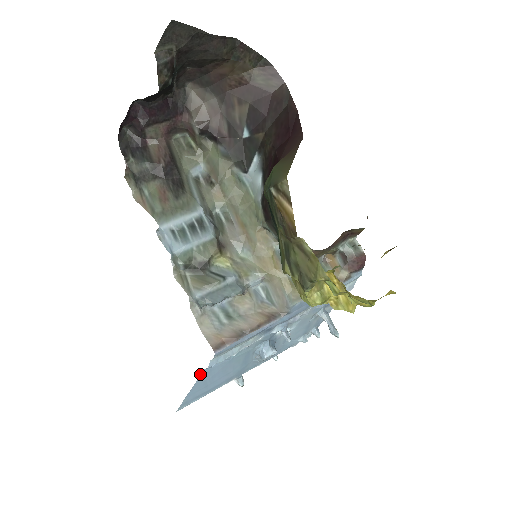
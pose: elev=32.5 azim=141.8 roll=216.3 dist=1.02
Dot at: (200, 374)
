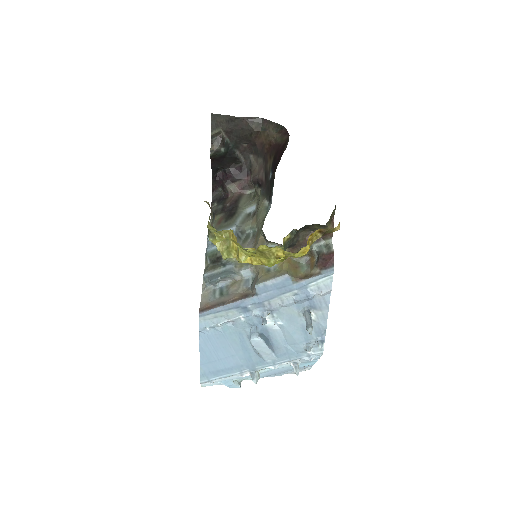
Dot at: (200, 338)
